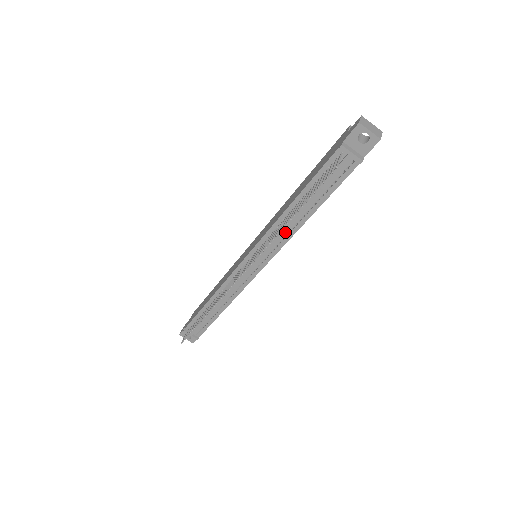
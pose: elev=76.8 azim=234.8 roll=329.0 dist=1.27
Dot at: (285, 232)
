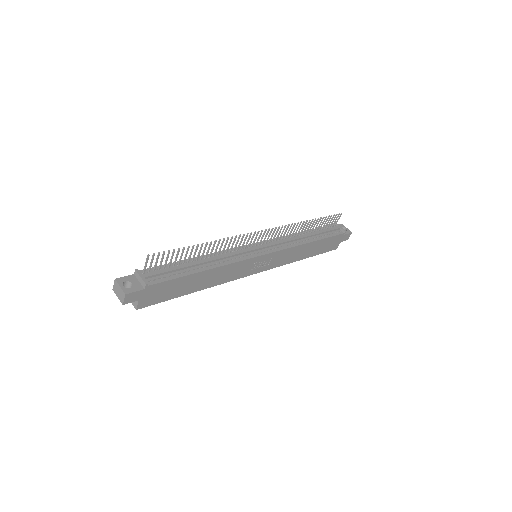
Dot at: (293, 242)
